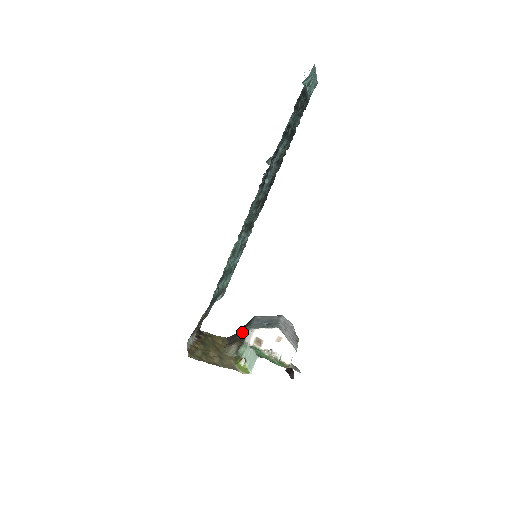
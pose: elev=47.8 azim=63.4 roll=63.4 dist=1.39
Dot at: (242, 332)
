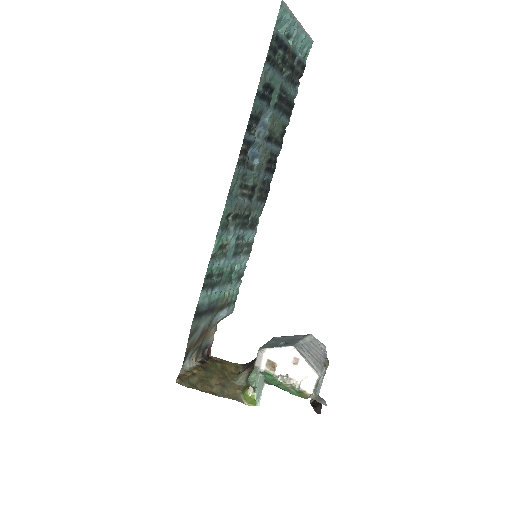
Dot at: occluded
